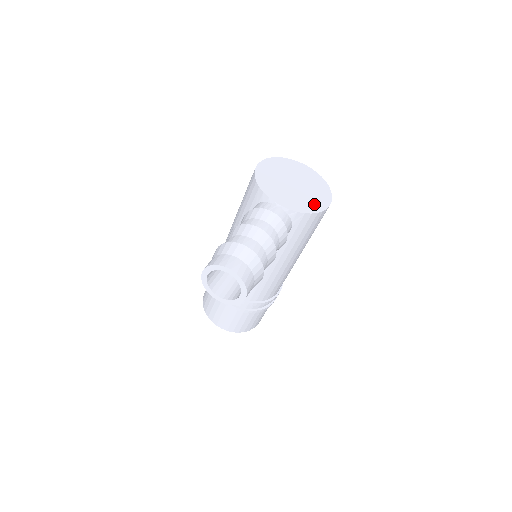
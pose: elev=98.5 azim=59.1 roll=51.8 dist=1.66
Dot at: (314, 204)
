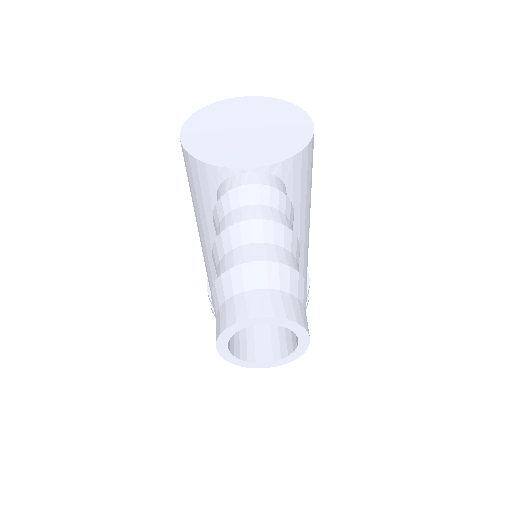
Dot at: (294, 136)
